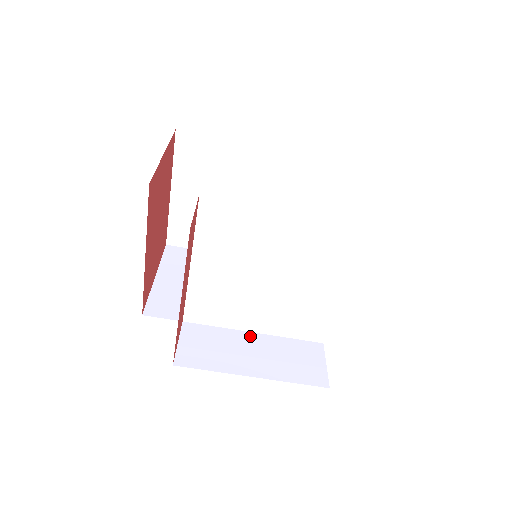
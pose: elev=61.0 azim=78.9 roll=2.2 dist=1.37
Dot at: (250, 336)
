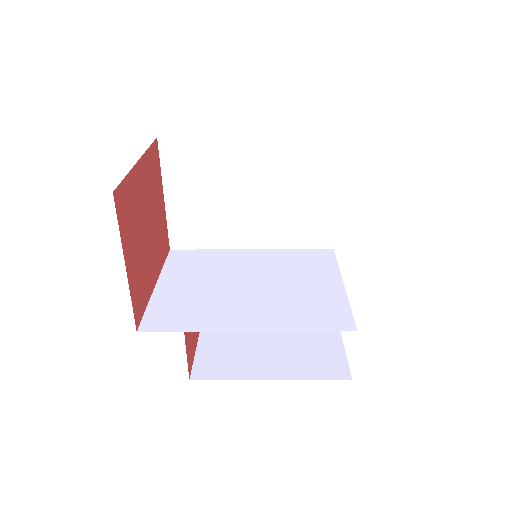
Dot at: occluded
